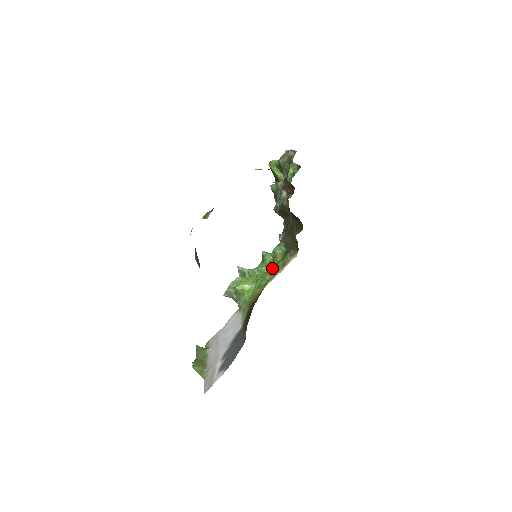
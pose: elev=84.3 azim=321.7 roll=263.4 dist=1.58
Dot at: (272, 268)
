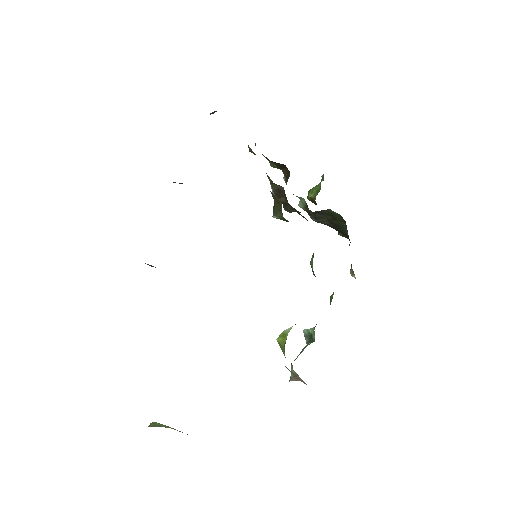
Dot at: occluded
